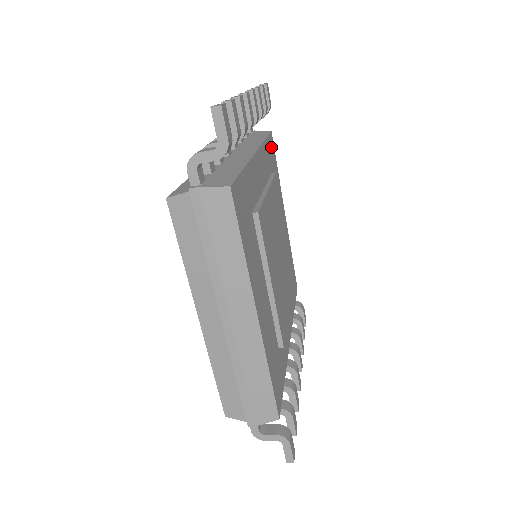
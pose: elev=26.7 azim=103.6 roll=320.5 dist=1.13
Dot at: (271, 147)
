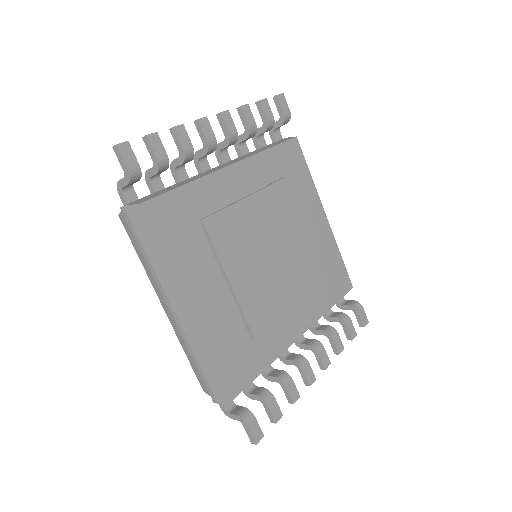
Dot at: (290, 152)
